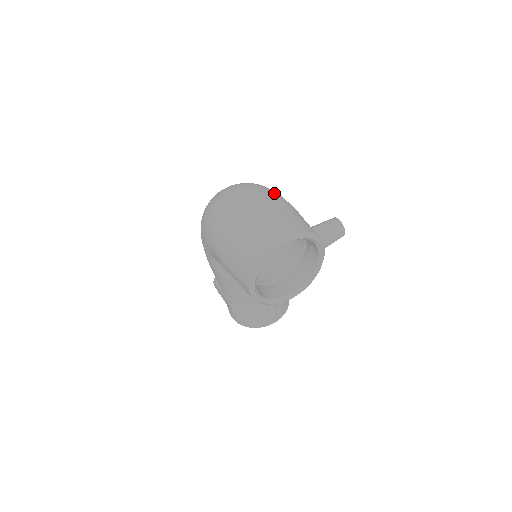
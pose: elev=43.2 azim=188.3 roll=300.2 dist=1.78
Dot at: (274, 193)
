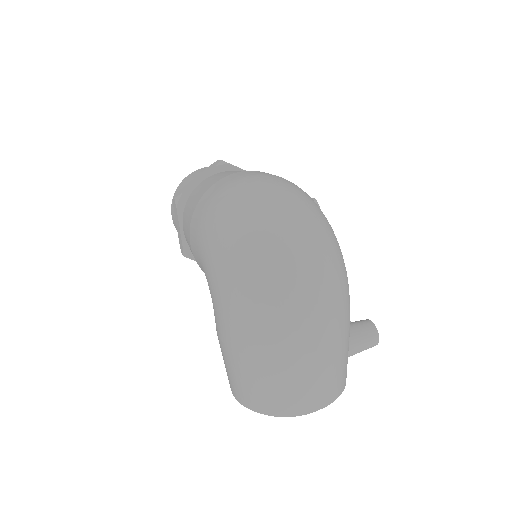
Dot at: (346, 305)
